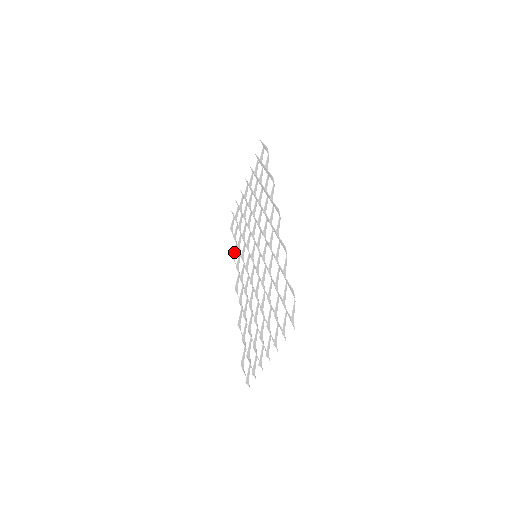
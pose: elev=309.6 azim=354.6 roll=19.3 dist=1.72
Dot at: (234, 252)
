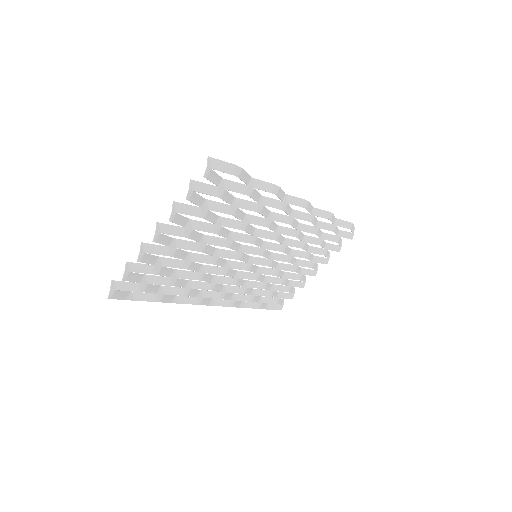
Dot at: (248, 303)
